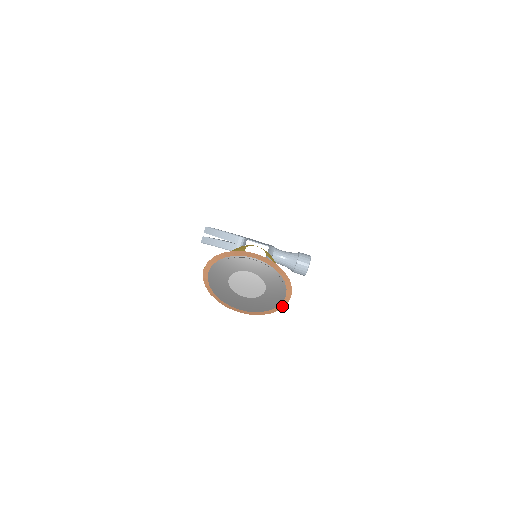
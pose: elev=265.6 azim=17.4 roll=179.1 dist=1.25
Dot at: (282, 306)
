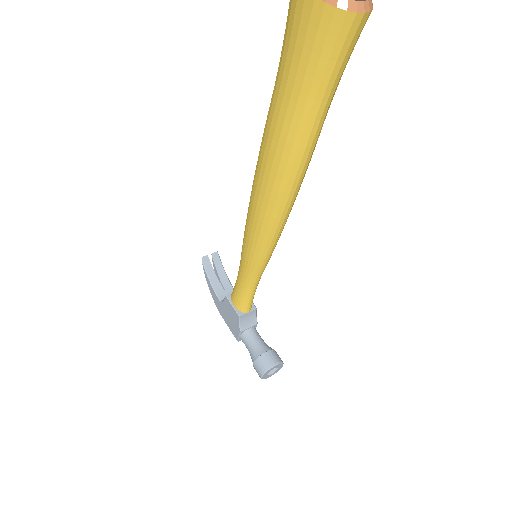
Dot at: (352, 8)
